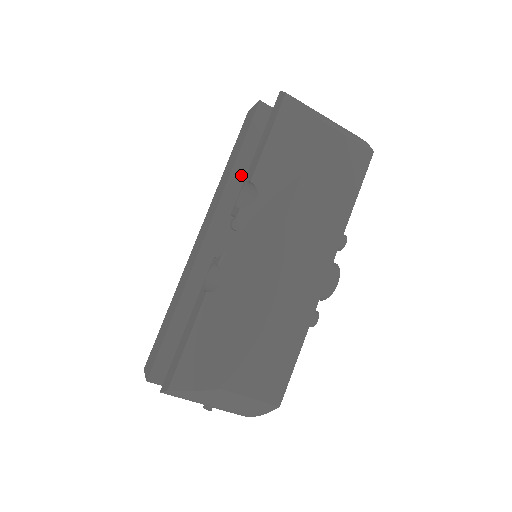
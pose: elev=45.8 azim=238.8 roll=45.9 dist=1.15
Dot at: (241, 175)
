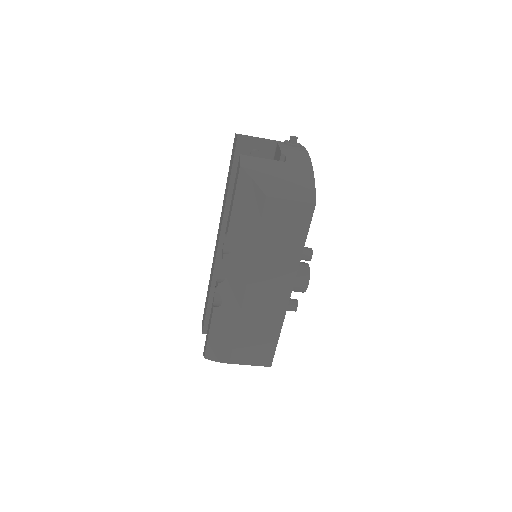
Dot at: occluded
